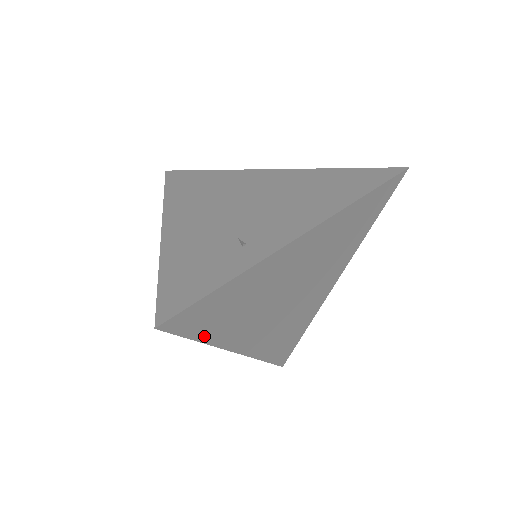
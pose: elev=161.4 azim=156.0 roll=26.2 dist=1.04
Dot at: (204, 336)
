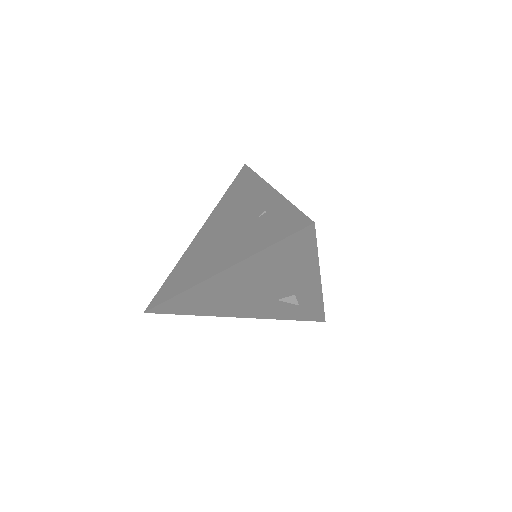
Dot at: occluded
